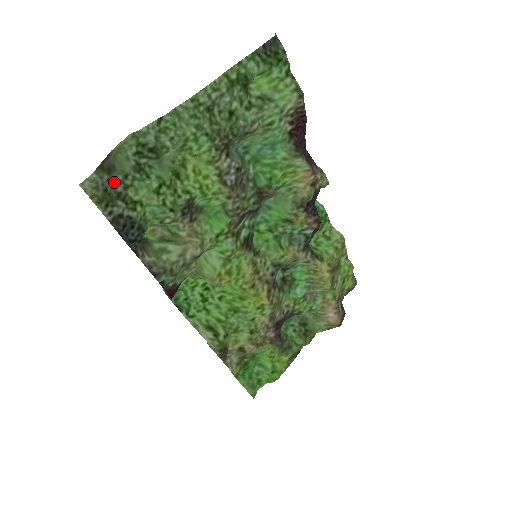
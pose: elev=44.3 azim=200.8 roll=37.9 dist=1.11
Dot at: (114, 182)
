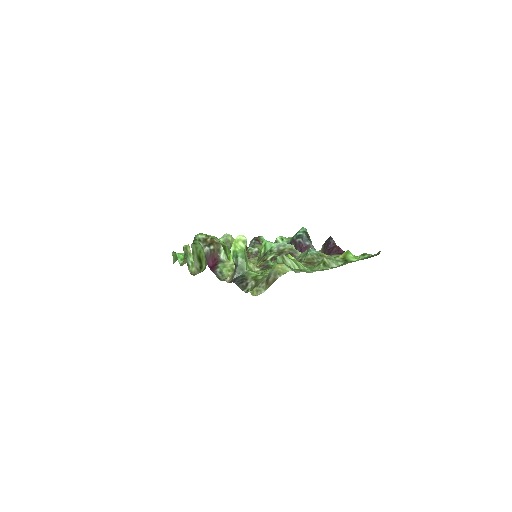
Dot at: (262, 280)
